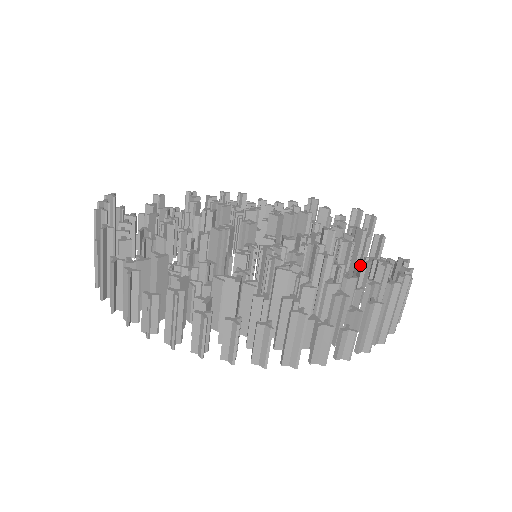
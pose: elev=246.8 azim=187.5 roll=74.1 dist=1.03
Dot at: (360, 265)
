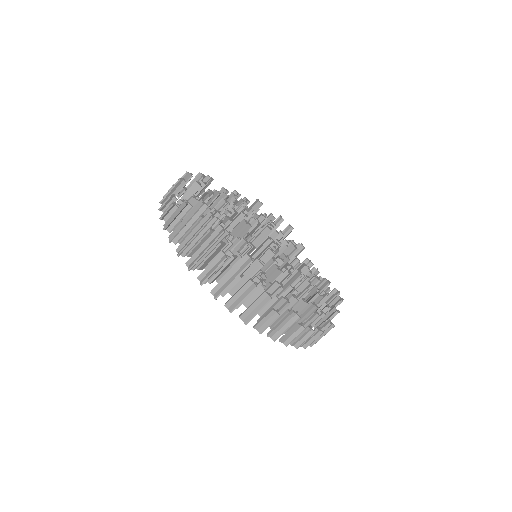
Dot at: (307, 274)
